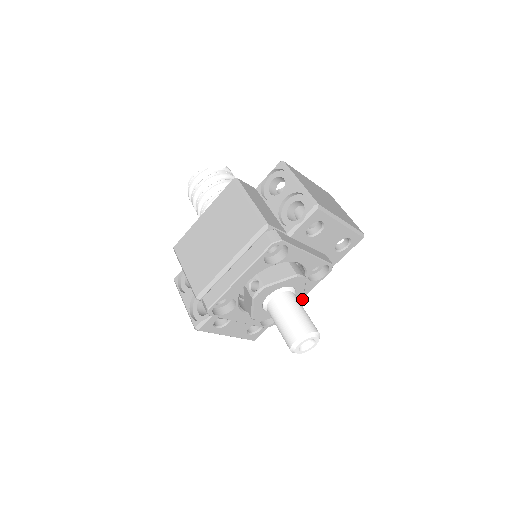
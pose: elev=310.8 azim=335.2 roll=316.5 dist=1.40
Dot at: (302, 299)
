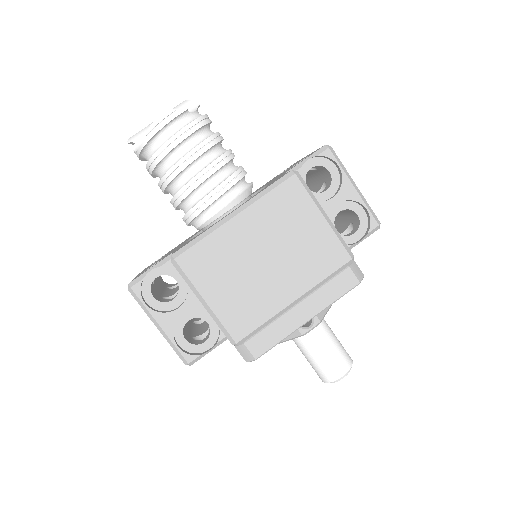
Dot at: occluded
